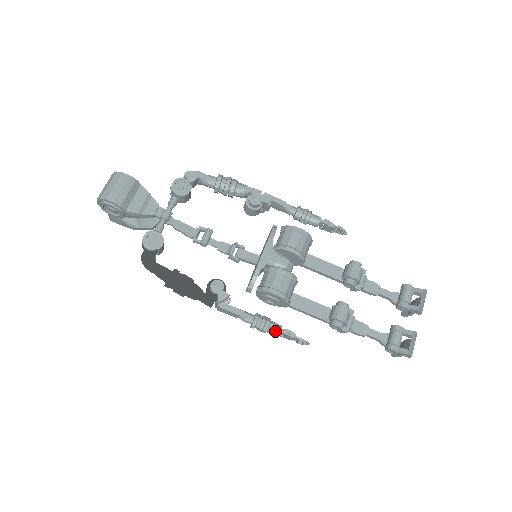
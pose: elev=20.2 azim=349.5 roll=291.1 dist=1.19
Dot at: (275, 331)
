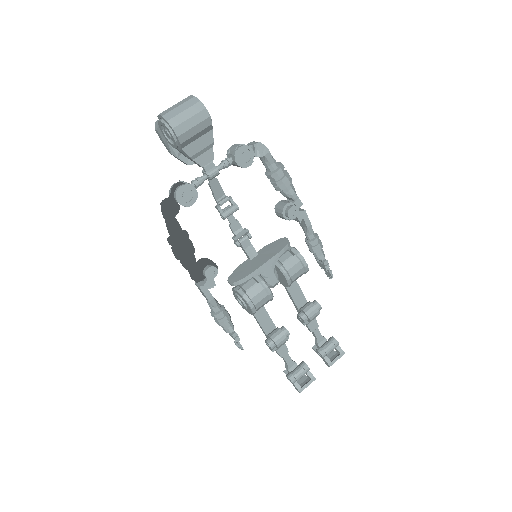
Dot at: (227, 329)
